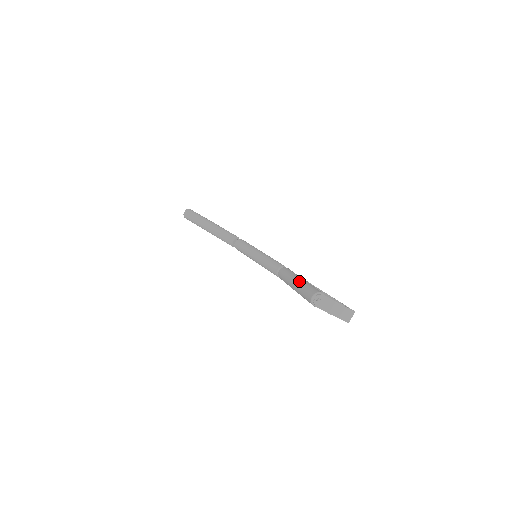
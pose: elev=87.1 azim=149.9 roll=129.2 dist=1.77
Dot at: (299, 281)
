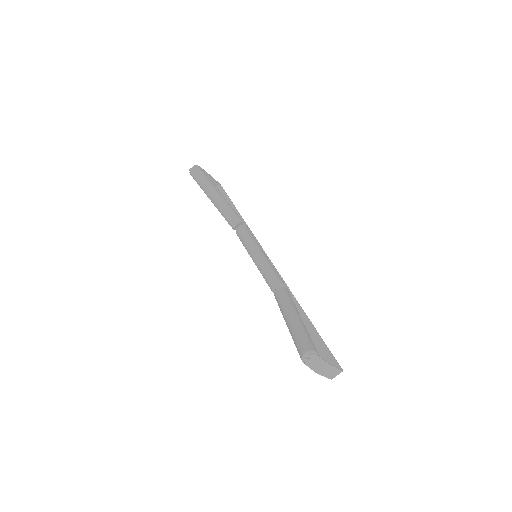
Dot at: (295, 320)
